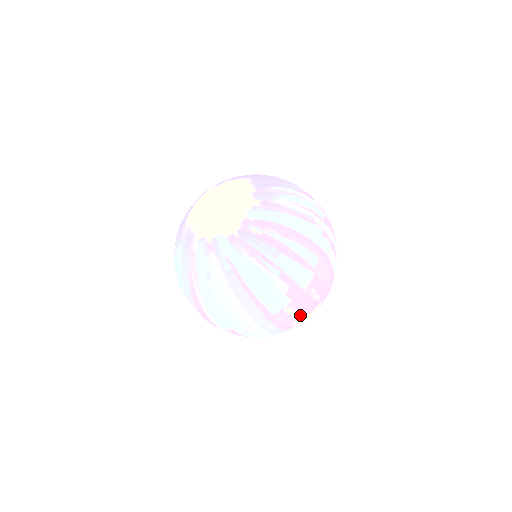
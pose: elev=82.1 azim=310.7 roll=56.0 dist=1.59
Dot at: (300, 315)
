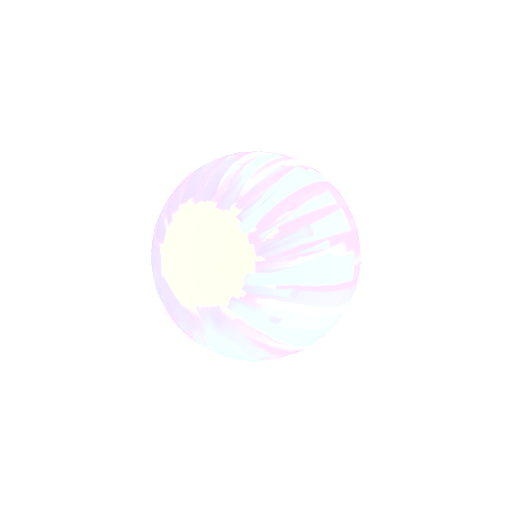
Dot at: (360, 253)
